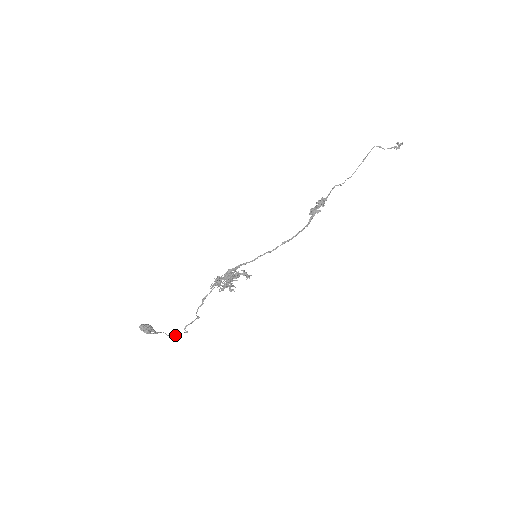
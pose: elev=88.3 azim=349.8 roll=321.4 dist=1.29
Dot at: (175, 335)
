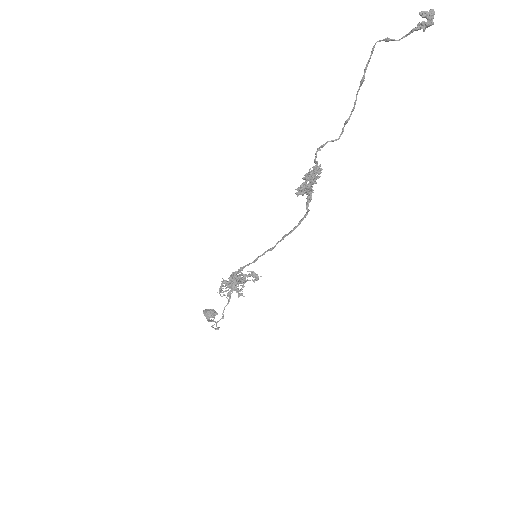
Dot at: (218, 327)
